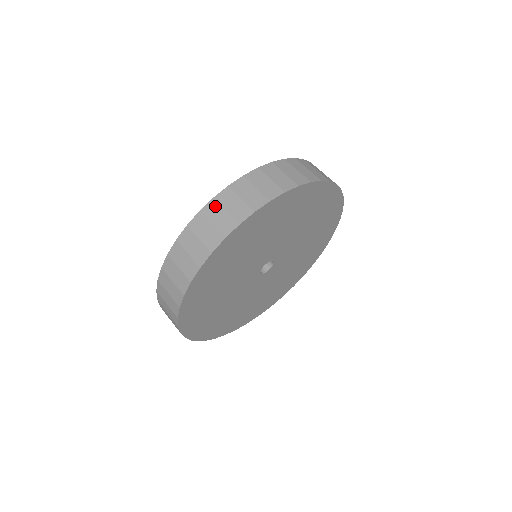
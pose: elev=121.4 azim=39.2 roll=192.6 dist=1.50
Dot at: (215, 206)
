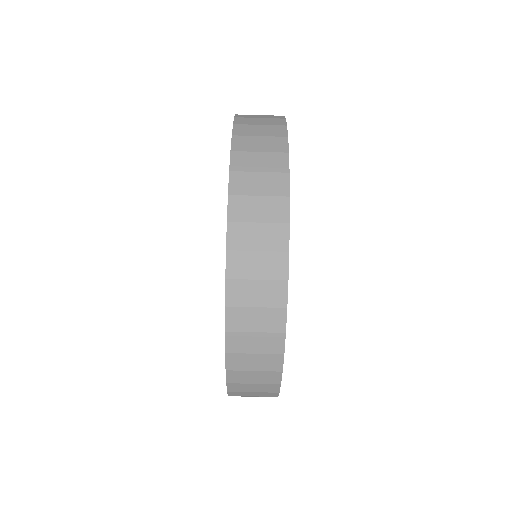
Dot at: (238, 286)
